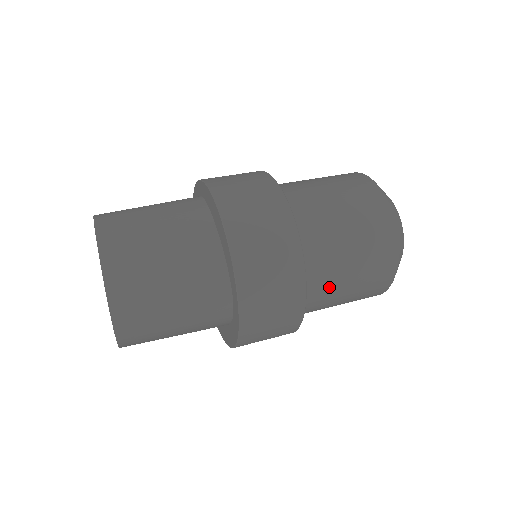
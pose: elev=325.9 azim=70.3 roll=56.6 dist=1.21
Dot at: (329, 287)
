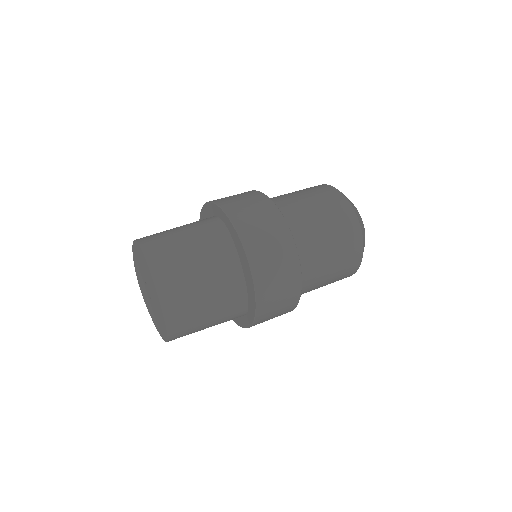
Dot at: occluded
